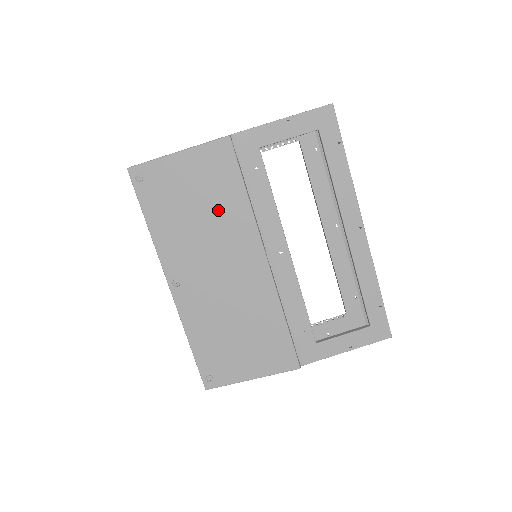
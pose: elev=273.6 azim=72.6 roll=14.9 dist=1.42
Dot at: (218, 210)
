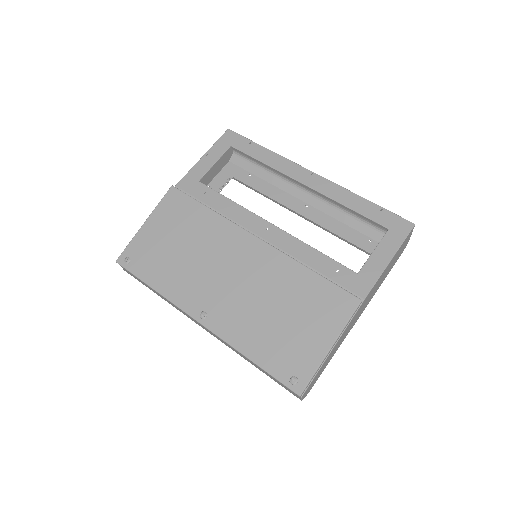
Dot at: (197, 235)
